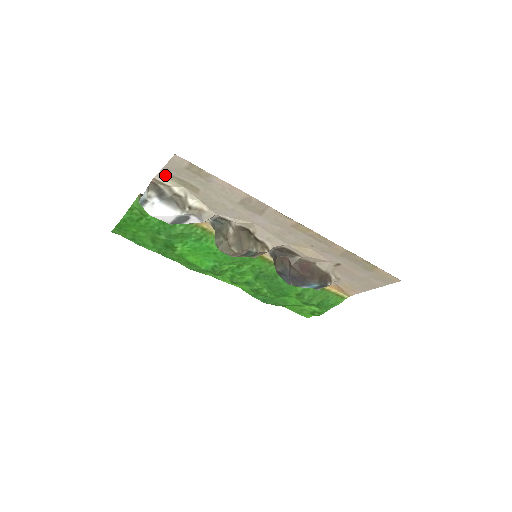
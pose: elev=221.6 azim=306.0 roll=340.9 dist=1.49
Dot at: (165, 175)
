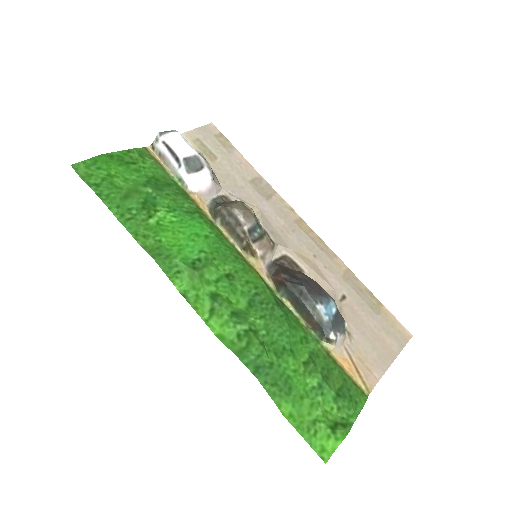
Dot at: (191, 136)
